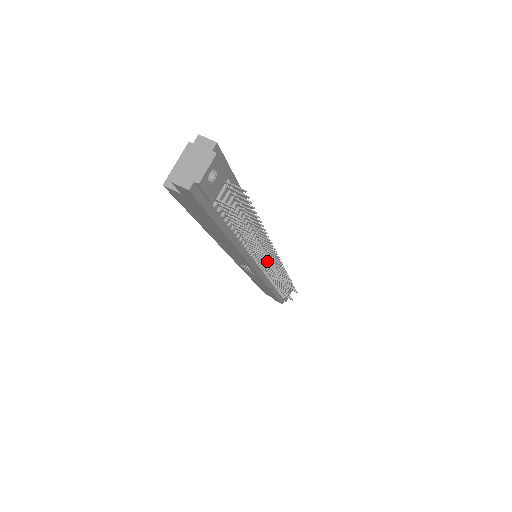
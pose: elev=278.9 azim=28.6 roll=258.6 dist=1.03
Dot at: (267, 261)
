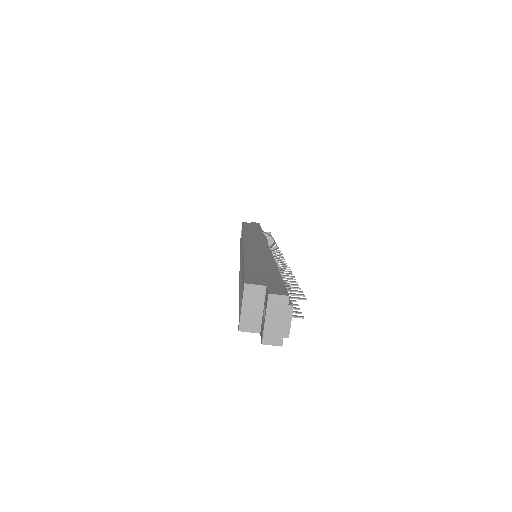
Dot at: (282, 274)
